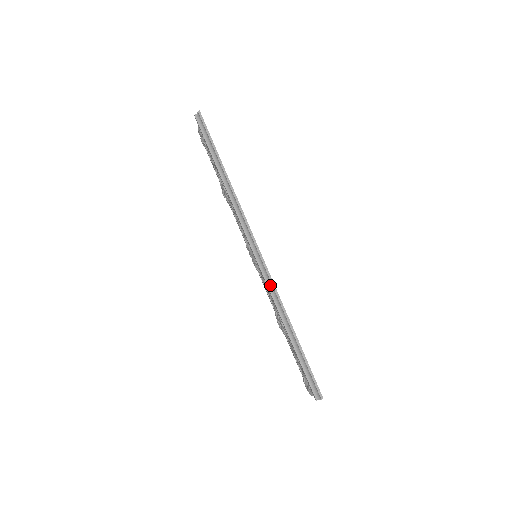
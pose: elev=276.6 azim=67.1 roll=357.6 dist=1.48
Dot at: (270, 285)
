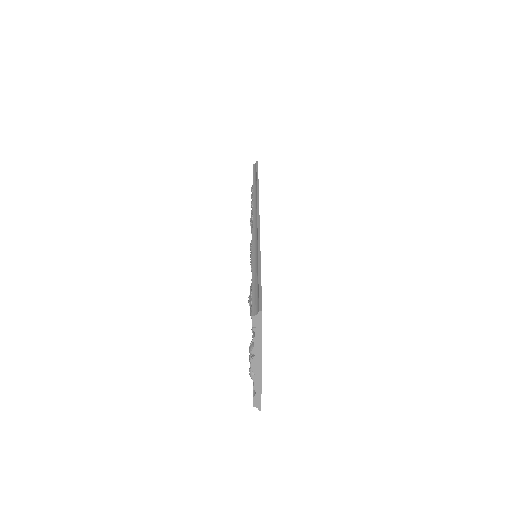
Dot at: (255, 234)
